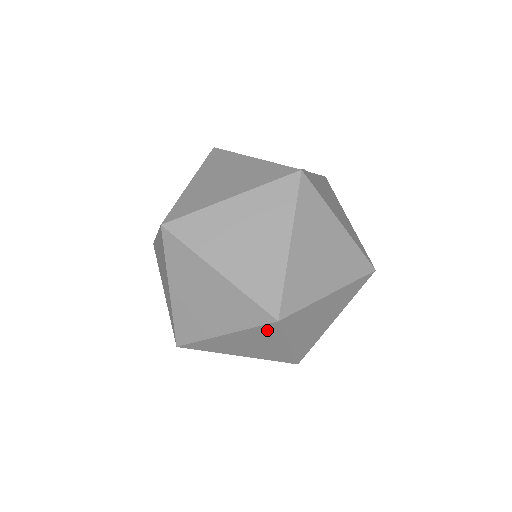
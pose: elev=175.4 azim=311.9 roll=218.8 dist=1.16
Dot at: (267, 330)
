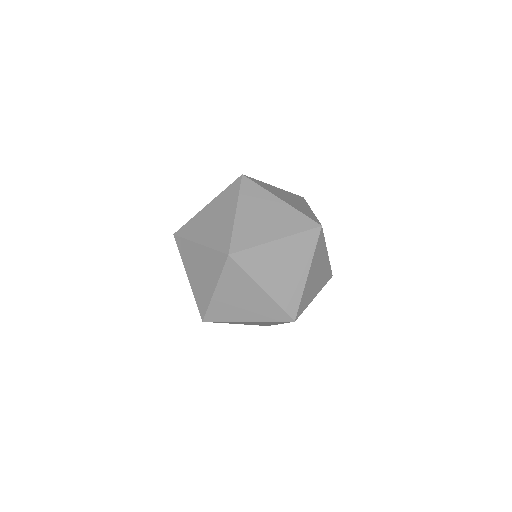
Dot at: (320, 243)
